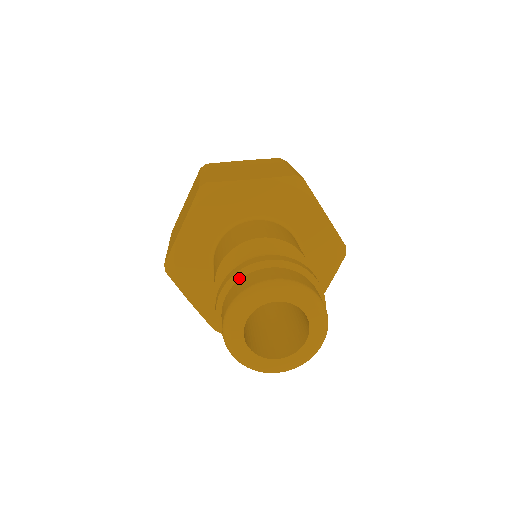
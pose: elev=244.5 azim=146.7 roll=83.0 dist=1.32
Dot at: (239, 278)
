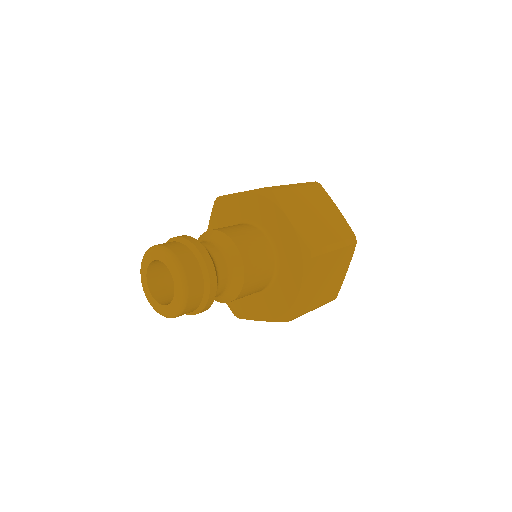
Dot at: (184, 243)
